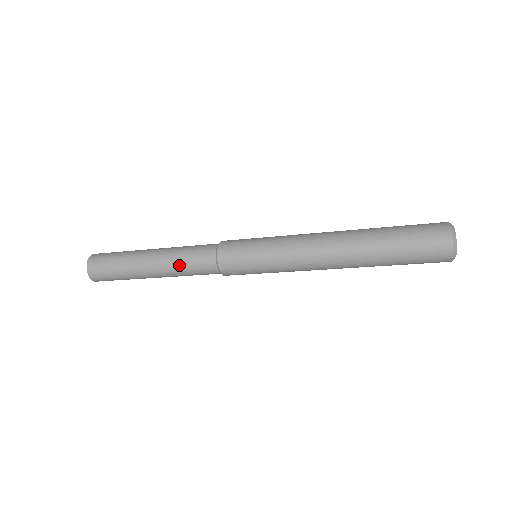
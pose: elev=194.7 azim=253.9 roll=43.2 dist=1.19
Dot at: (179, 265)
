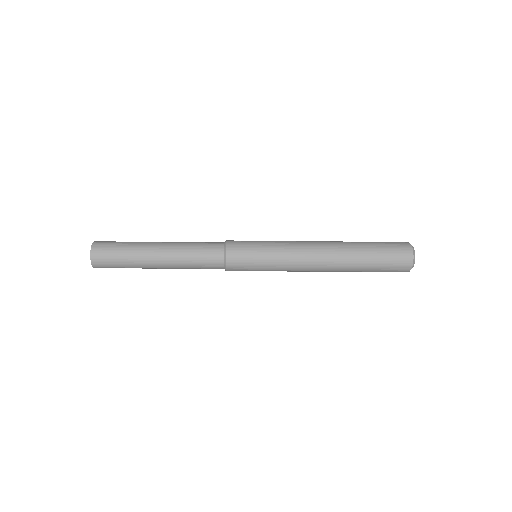
Dot at: (188, 265)
